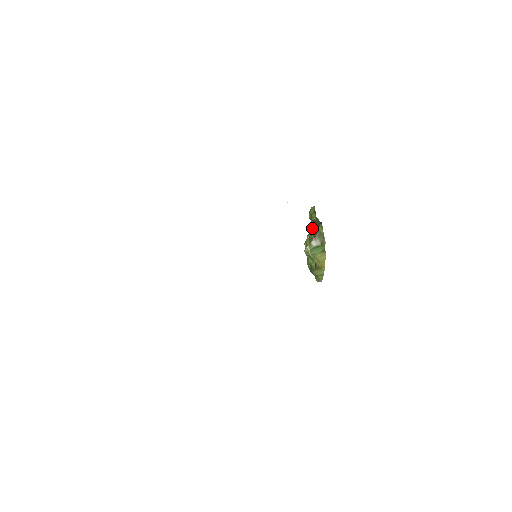
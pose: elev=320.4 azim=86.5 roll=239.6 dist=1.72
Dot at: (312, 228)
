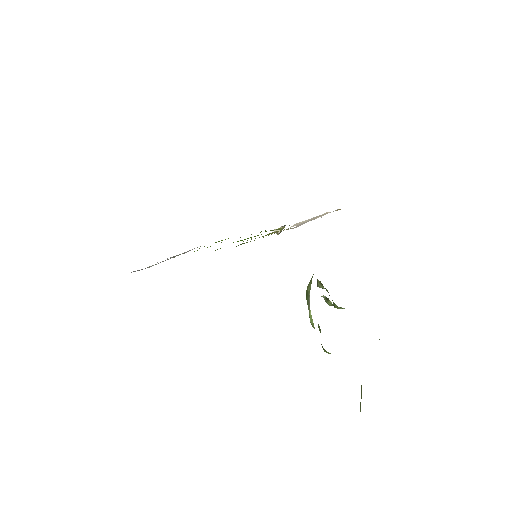
Dot at: occluded
